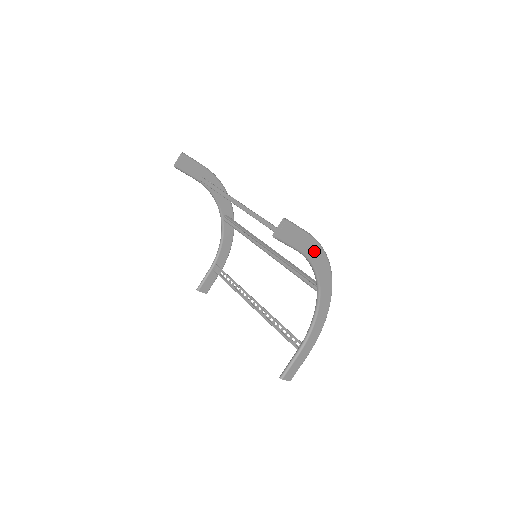
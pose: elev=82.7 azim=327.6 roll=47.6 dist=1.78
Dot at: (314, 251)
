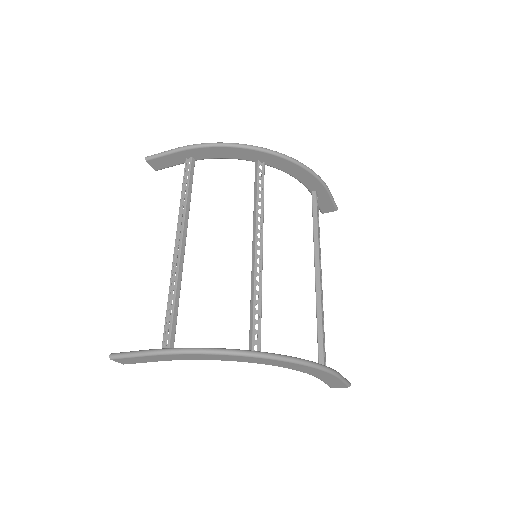
Dot at: (180, 357)
